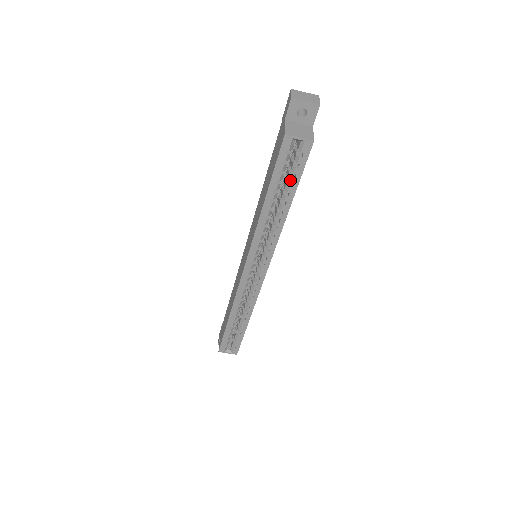
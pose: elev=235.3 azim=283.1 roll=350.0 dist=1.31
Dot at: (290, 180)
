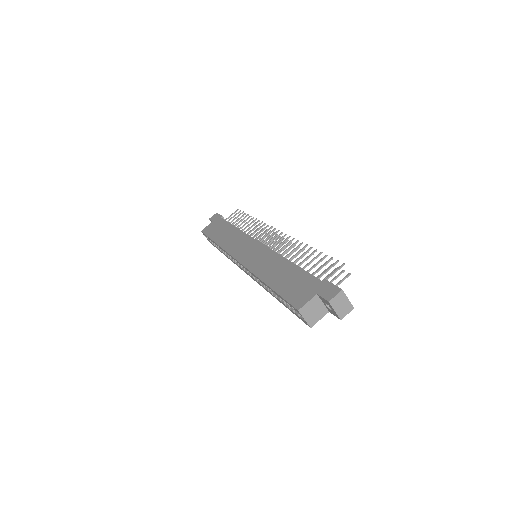
Dot at: (287, 305)
